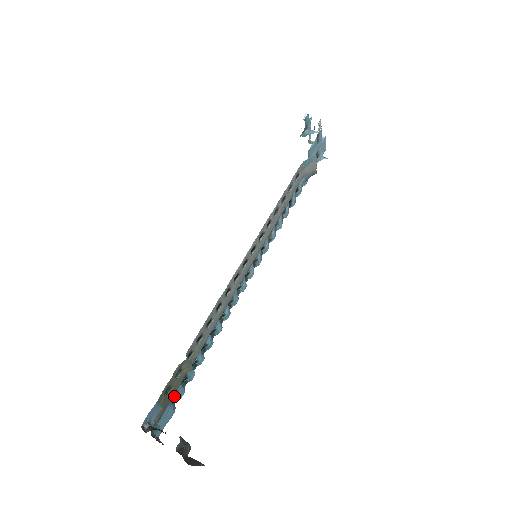
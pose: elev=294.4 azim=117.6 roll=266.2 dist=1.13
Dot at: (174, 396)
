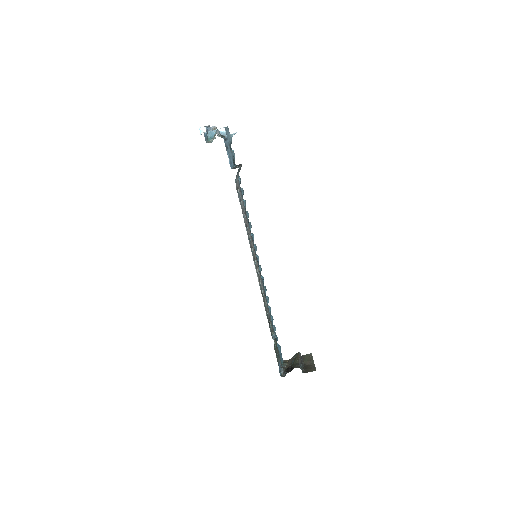
Dot at: occluded
